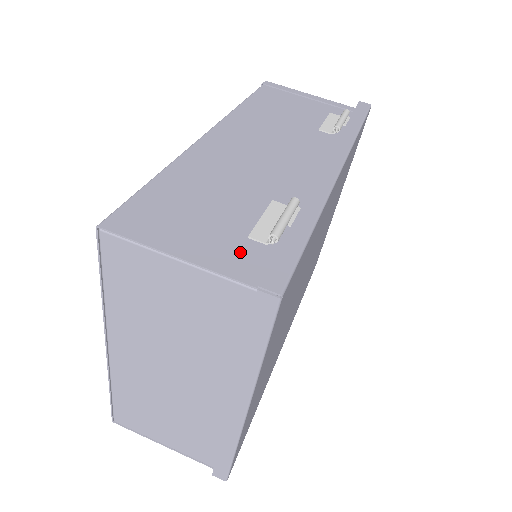
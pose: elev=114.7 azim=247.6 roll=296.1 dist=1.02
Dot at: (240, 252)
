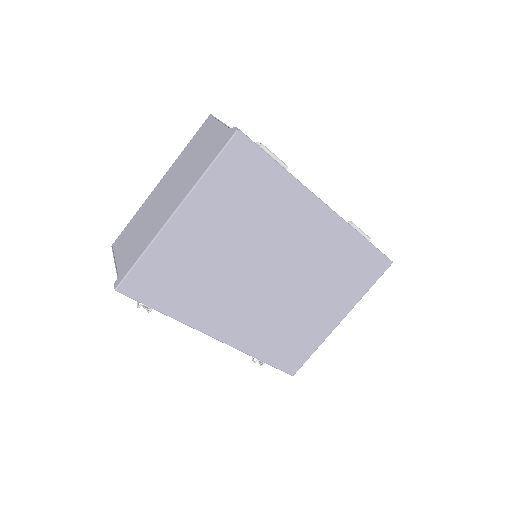
Dot at: occluded
